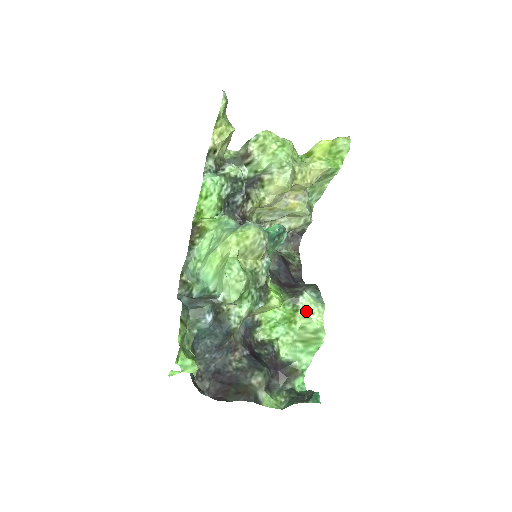
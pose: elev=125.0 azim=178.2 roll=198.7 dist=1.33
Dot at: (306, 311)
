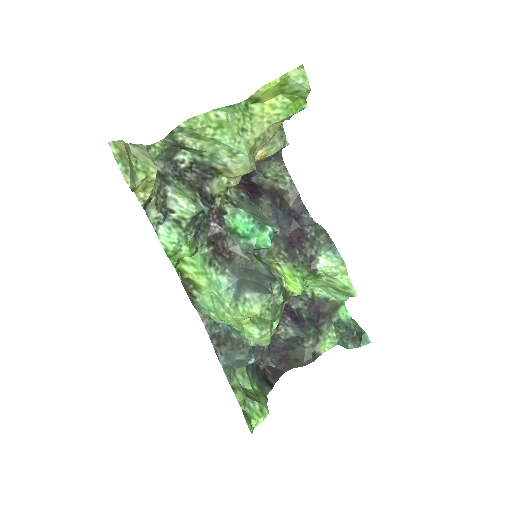
Dot at: (328, 275)
